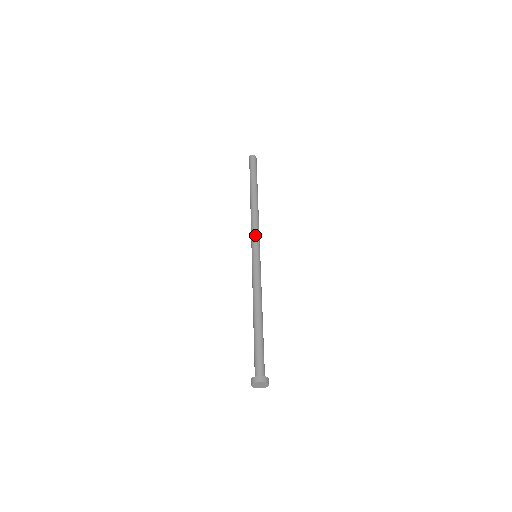
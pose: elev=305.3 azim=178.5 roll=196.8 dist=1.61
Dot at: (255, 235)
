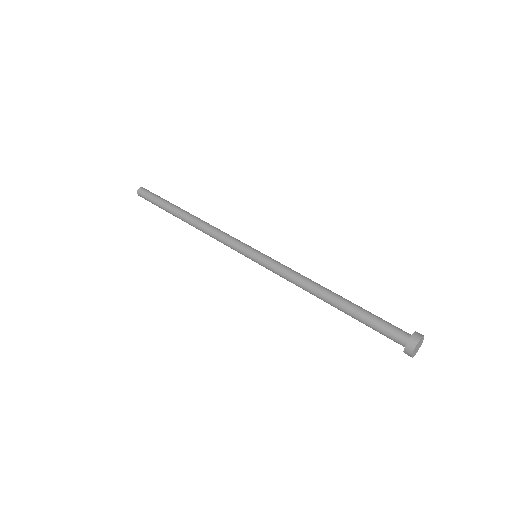
Dot at: occluded
